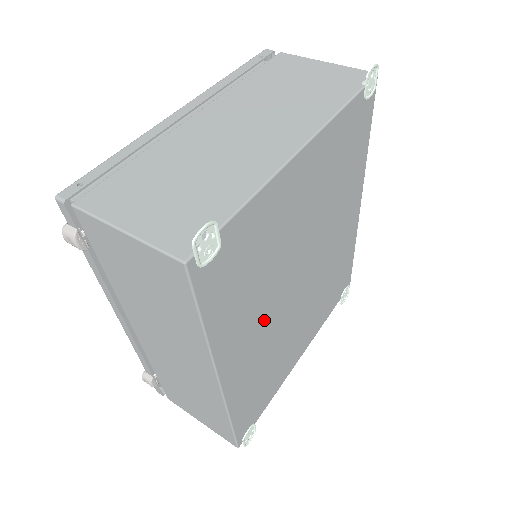
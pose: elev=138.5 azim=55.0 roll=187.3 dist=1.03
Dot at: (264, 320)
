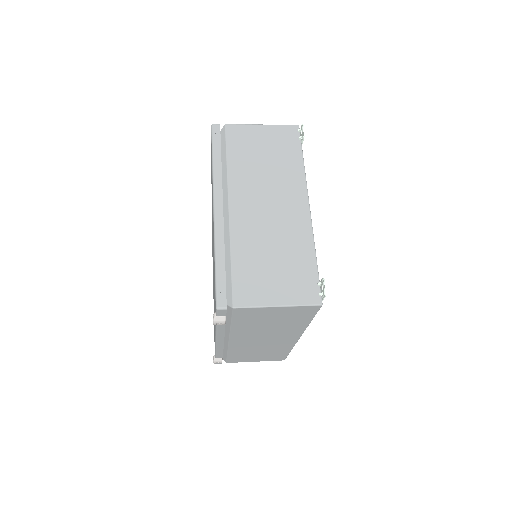
Dot at: occluded
